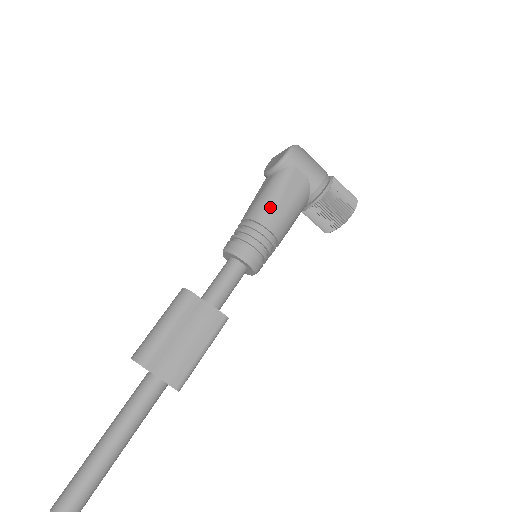
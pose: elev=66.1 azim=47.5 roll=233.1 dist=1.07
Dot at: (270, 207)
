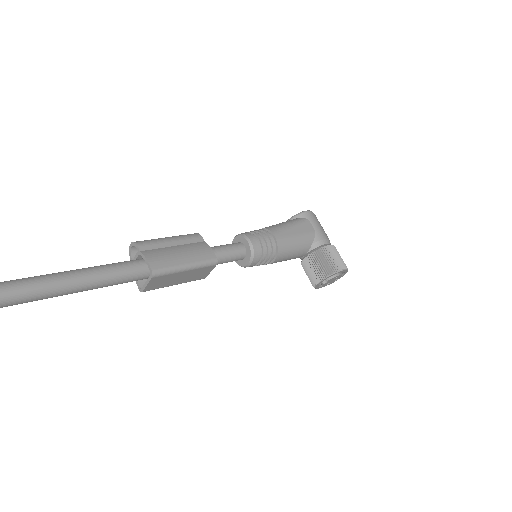
Dot at: (281, 227)
